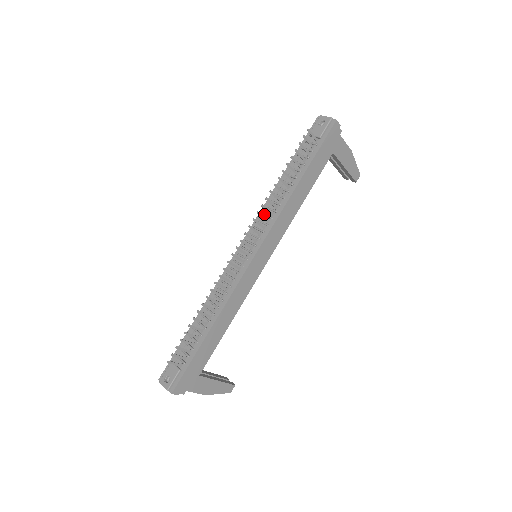
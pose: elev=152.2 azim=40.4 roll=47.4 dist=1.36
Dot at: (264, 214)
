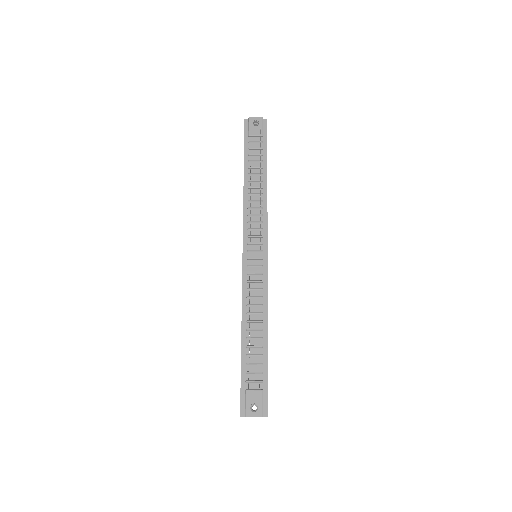
Dot at: (251, 214)
